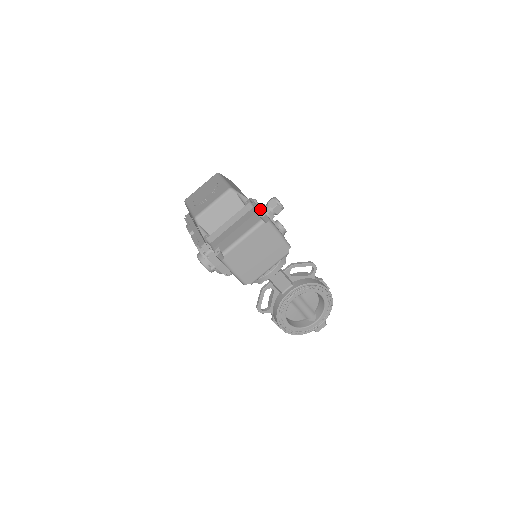
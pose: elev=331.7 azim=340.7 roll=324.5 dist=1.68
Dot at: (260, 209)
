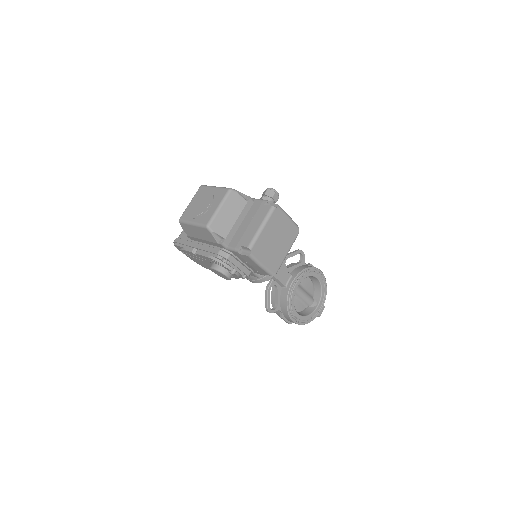
Dot at: (263, 200)
